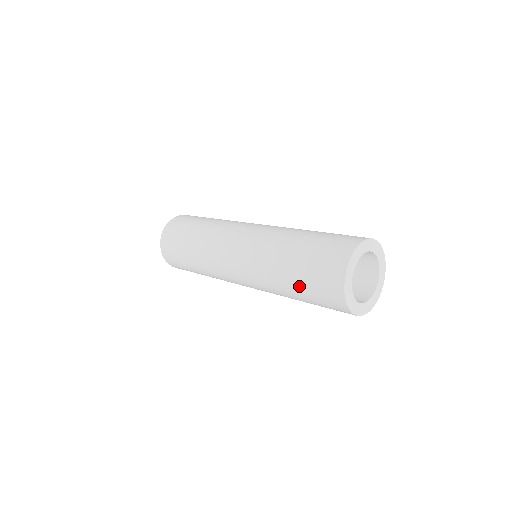
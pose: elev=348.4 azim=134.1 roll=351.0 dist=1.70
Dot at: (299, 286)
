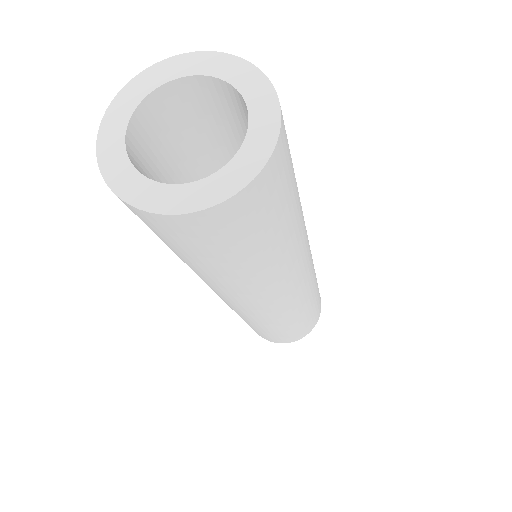
Dot at: occluded
